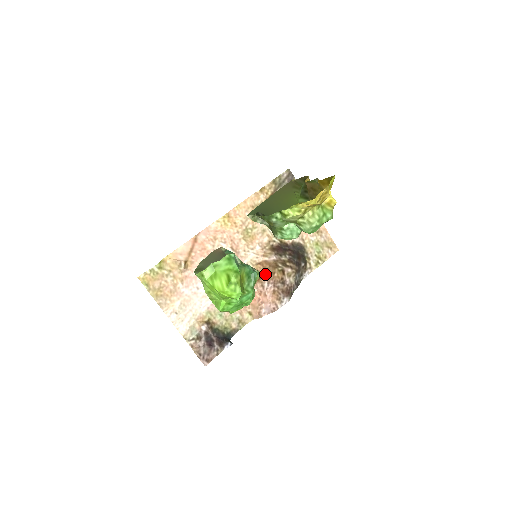
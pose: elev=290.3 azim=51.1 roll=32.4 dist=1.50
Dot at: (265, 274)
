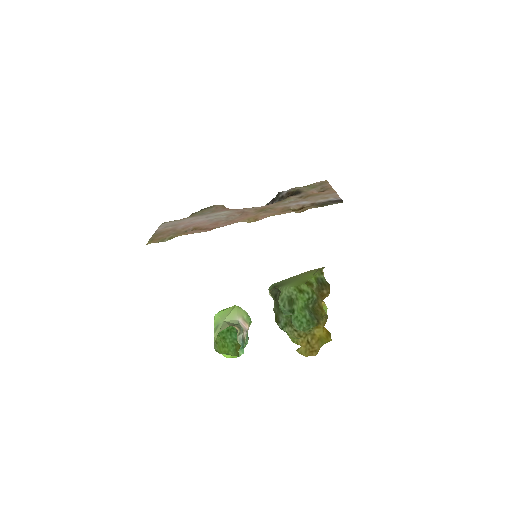
Dot at: occluded
